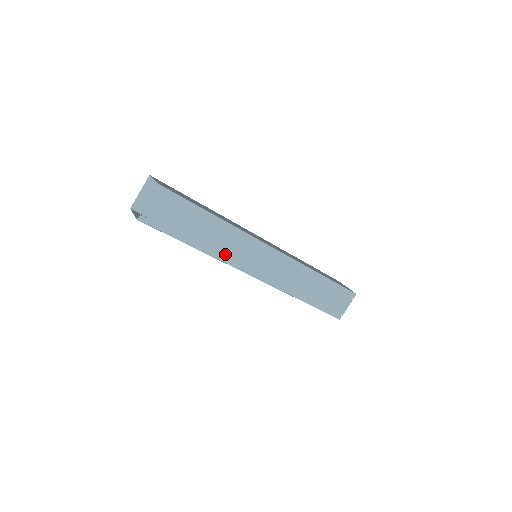
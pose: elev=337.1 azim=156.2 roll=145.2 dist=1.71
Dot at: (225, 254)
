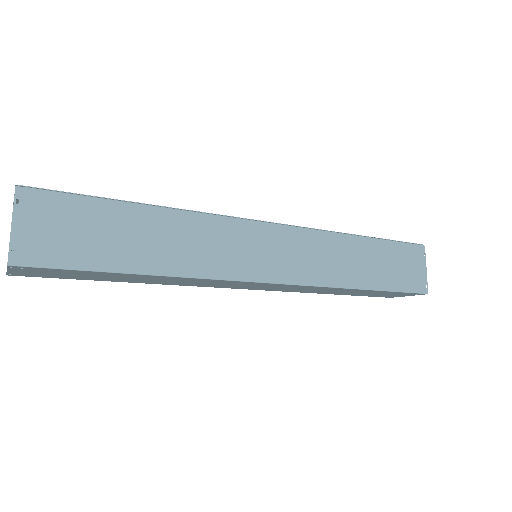
Dot at: (184, 284)
